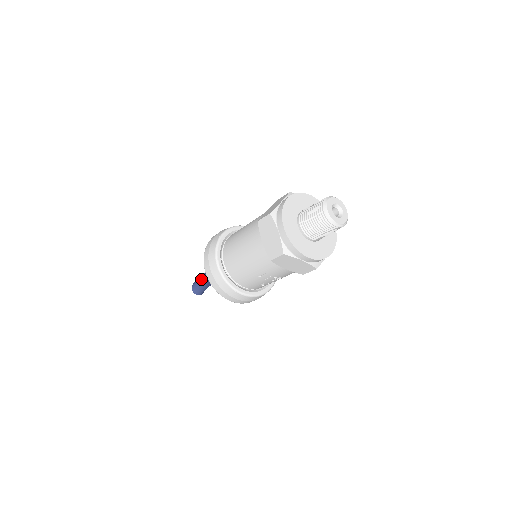
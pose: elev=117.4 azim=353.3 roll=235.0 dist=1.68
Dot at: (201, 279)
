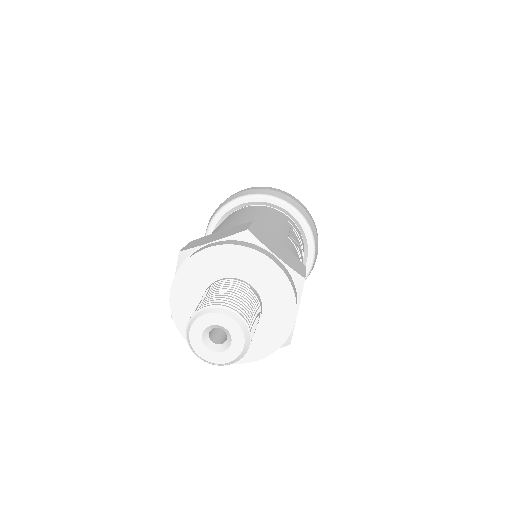
Dot at: occluded
